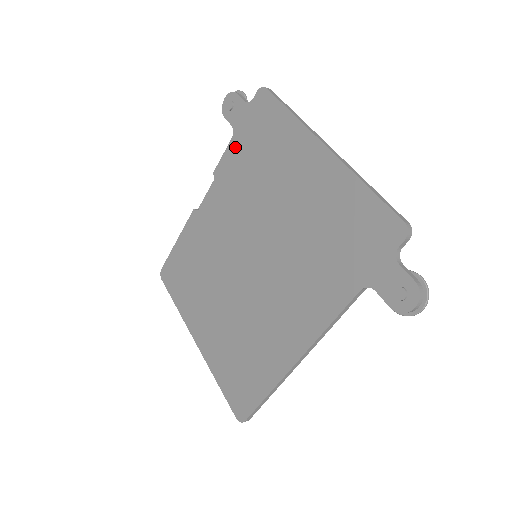
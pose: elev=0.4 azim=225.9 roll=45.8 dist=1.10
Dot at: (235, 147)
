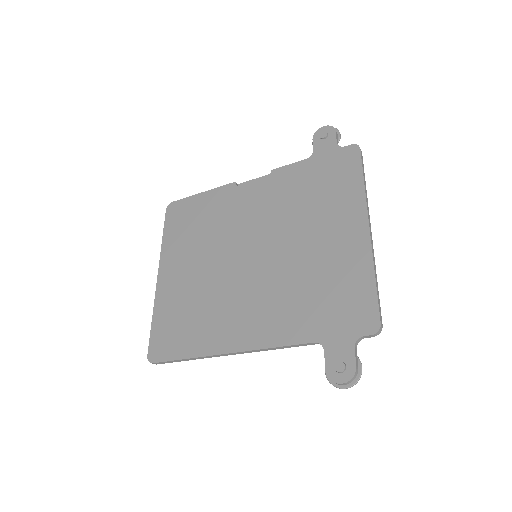
Dot at: (303, 167)
